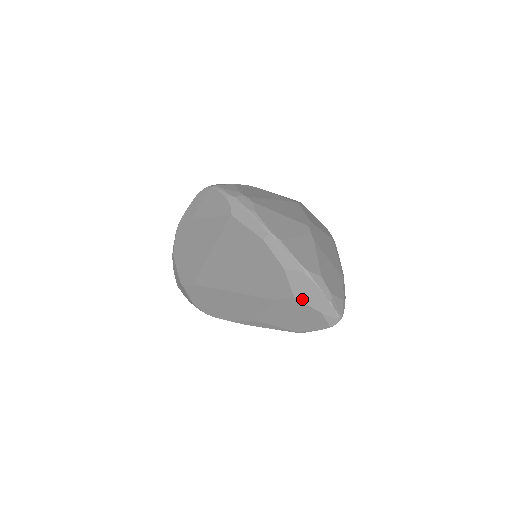
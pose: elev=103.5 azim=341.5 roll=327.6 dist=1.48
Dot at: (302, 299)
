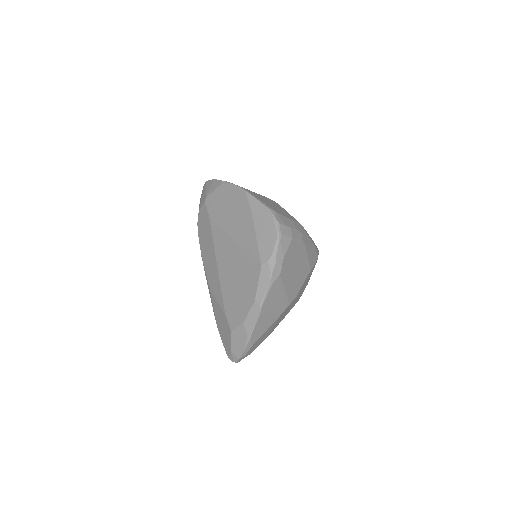
Dot at: (233, 338)
